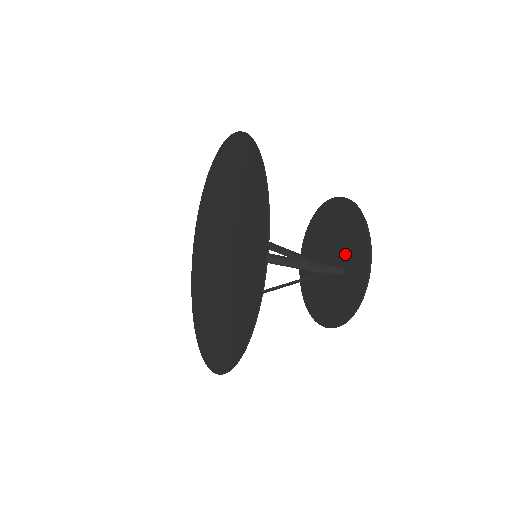
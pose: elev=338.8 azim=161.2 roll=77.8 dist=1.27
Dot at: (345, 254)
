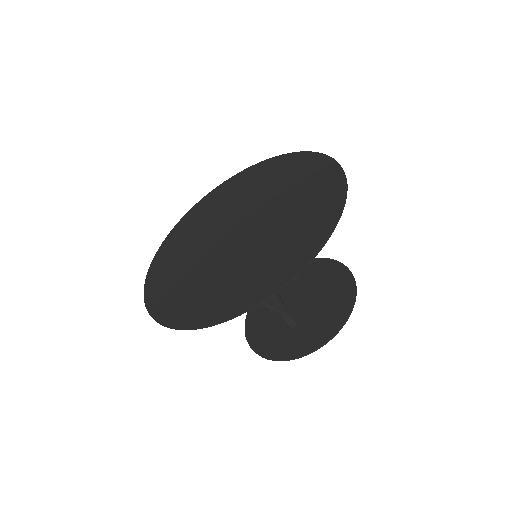
Dot at: (307, 321)
